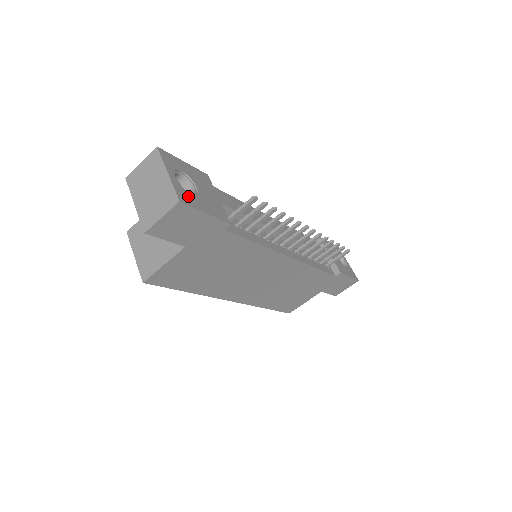
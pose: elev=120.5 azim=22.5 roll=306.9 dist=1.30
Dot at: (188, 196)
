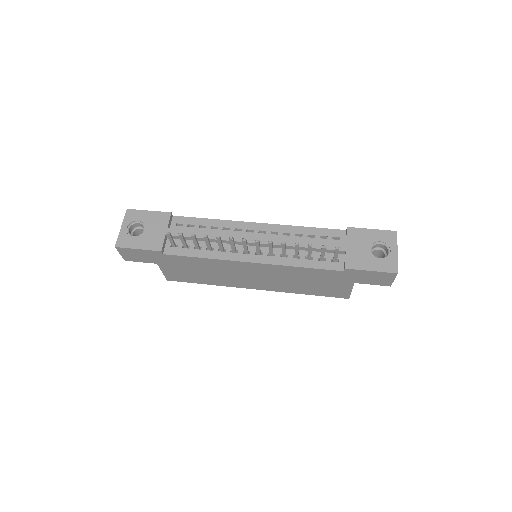
Dot at: (128, 240)
